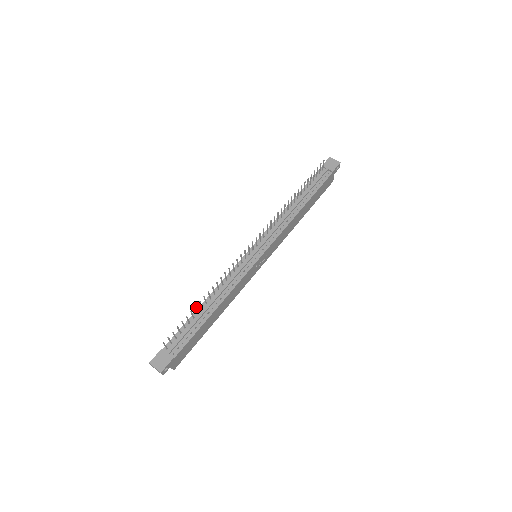
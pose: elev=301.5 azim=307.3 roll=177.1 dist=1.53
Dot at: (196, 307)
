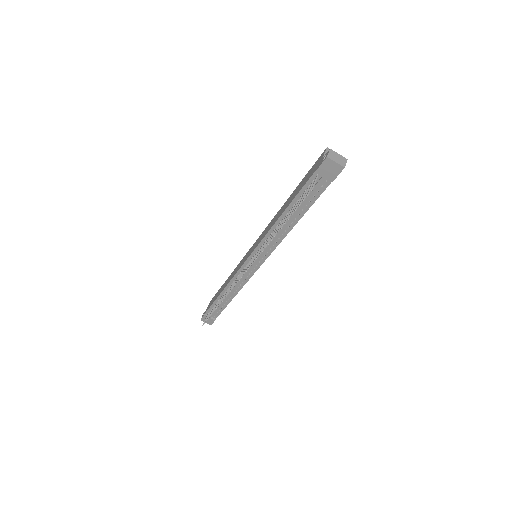
Dot at: (215, 309)
